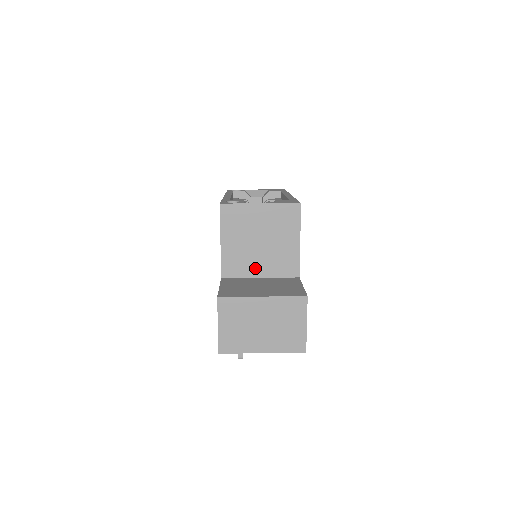
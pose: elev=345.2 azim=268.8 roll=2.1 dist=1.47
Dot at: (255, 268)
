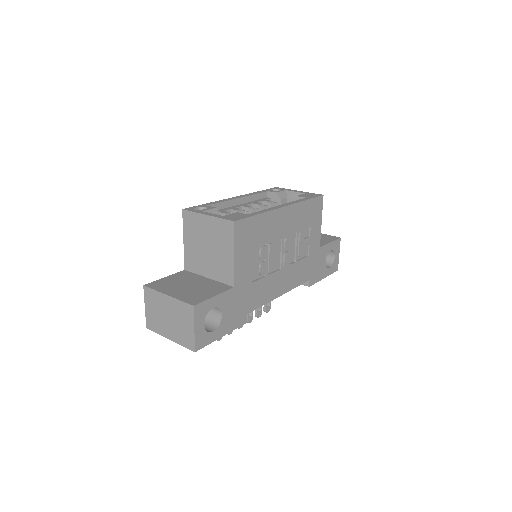
Dot at: (205, 269)
